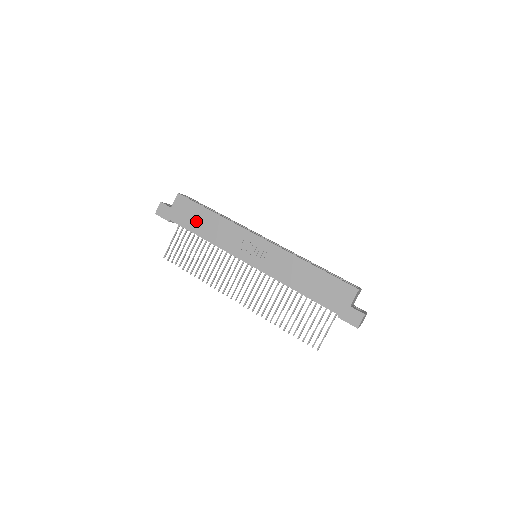
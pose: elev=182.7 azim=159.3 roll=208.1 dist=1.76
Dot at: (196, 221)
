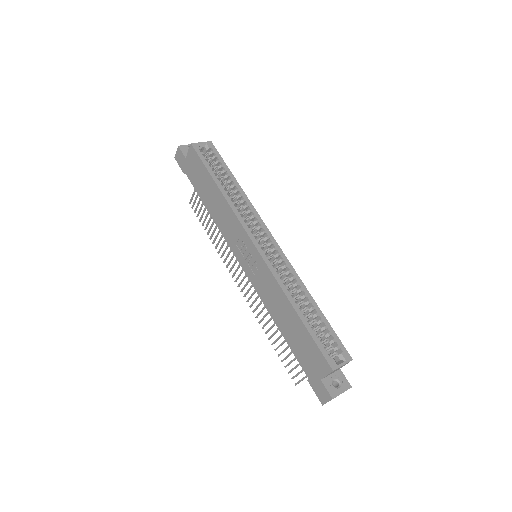
Dot at: (204, 188)
